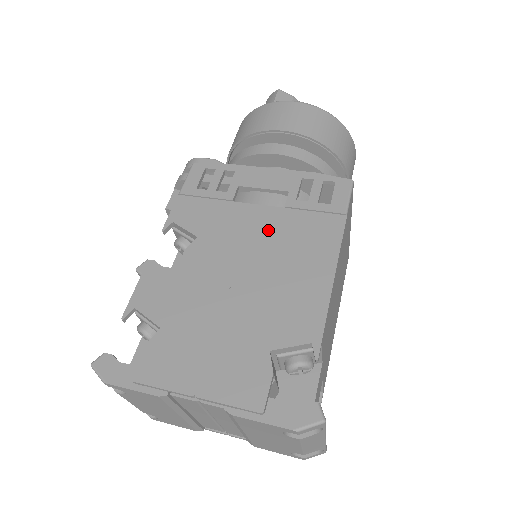
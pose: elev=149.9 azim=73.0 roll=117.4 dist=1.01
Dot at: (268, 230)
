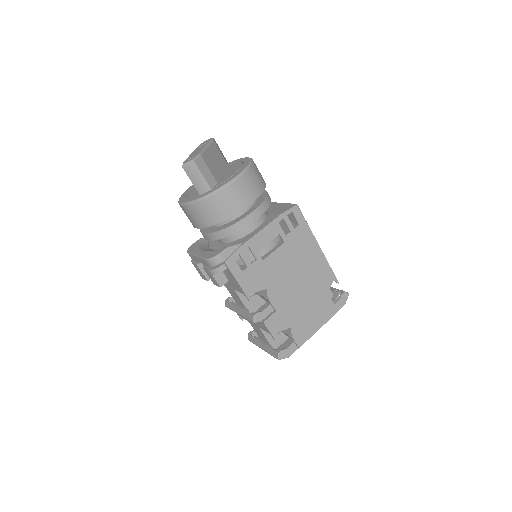
Dot at: (288, 259)
